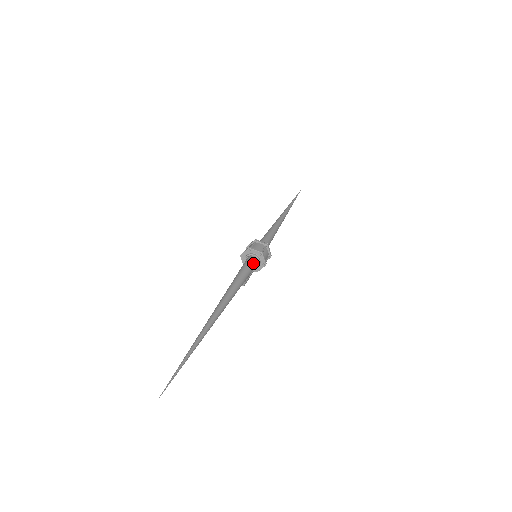
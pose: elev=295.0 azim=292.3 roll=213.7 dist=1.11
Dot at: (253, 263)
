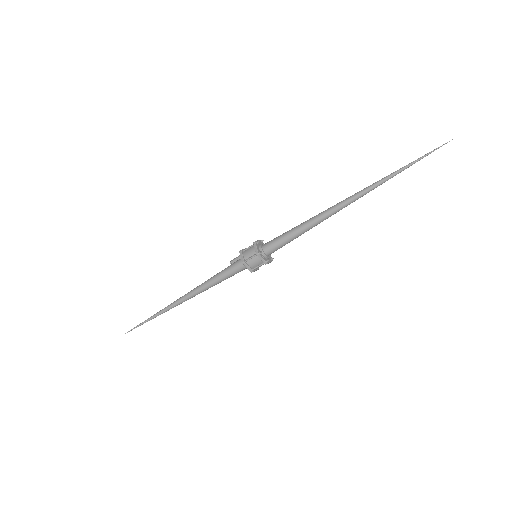
Dot at: occluded
